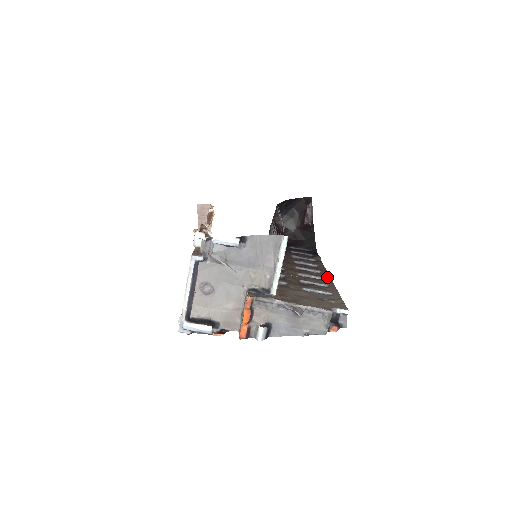
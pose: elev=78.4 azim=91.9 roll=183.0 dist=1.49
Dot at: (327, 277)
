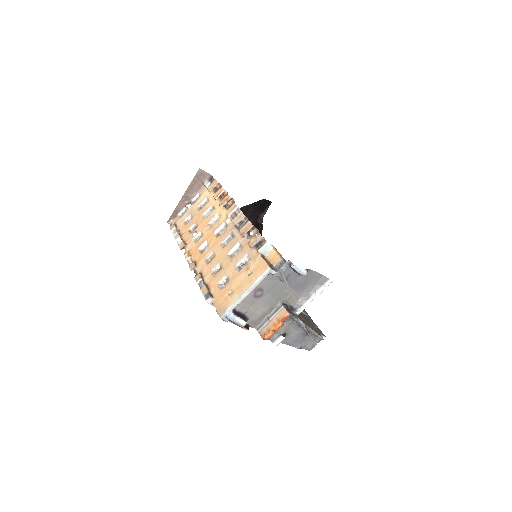
Dot at: occluded
